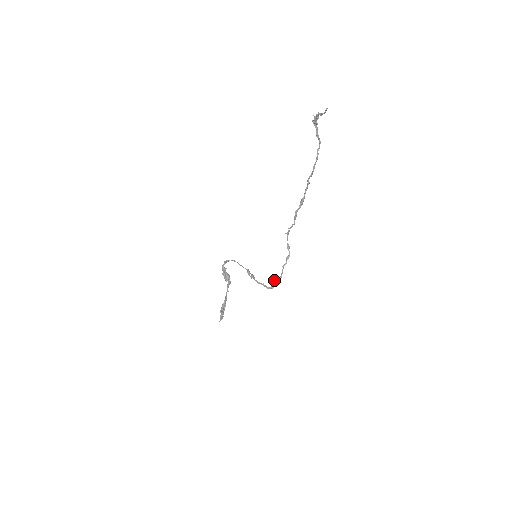
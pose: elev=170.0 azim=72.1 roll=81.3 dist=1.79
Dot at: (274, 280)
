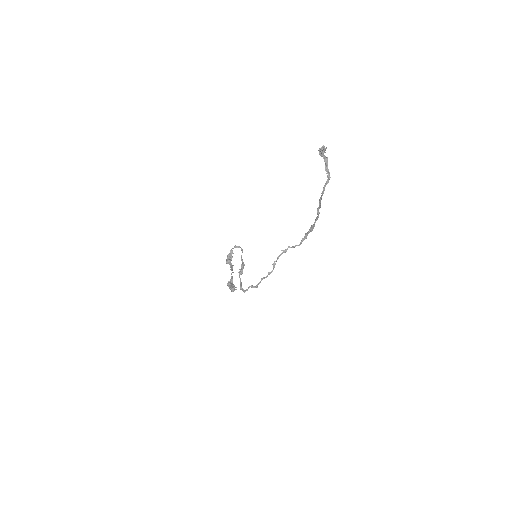
Dot at: (249, 286)
